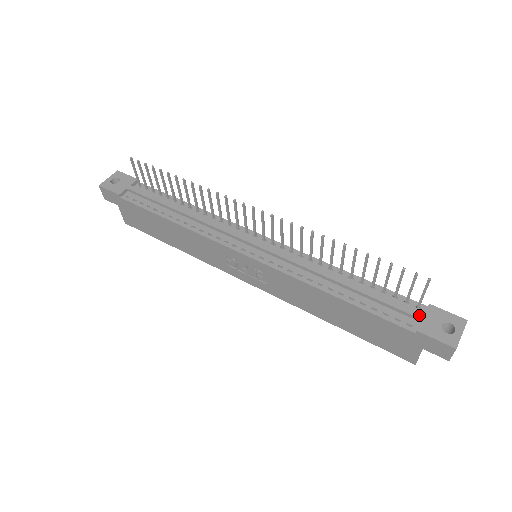
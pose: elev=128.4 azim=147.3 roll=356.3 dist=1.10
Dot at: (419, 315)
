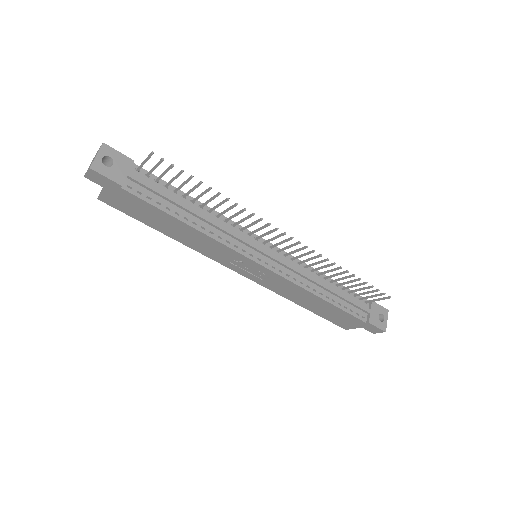
Dot at: (369, 310)
